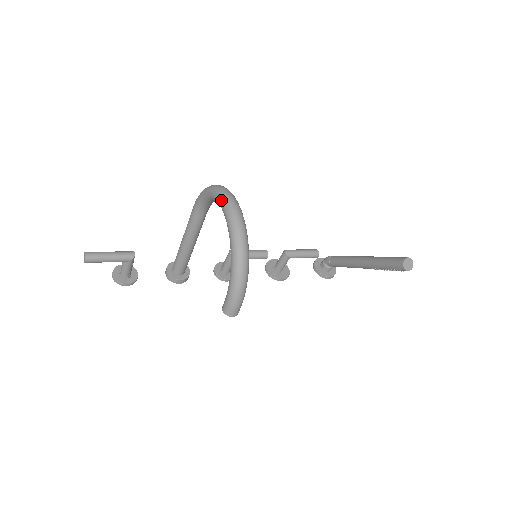
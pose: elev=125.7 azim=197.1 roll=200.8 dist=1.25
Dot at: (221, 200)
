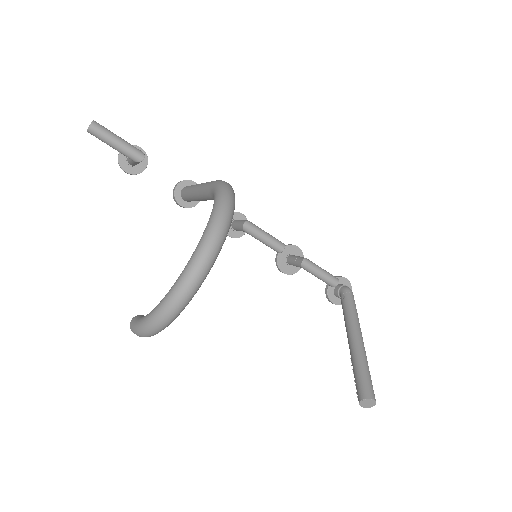
Dot at: (201, 241)
